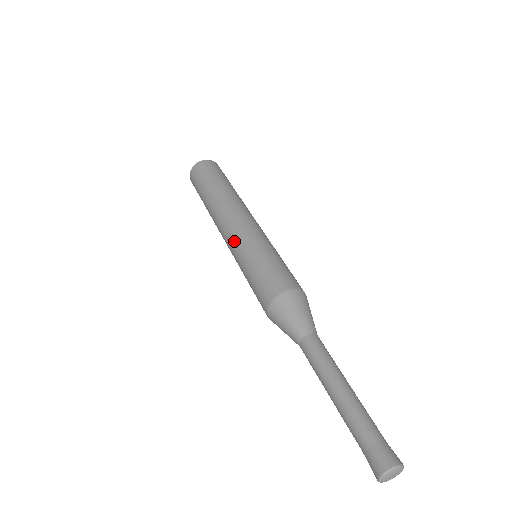
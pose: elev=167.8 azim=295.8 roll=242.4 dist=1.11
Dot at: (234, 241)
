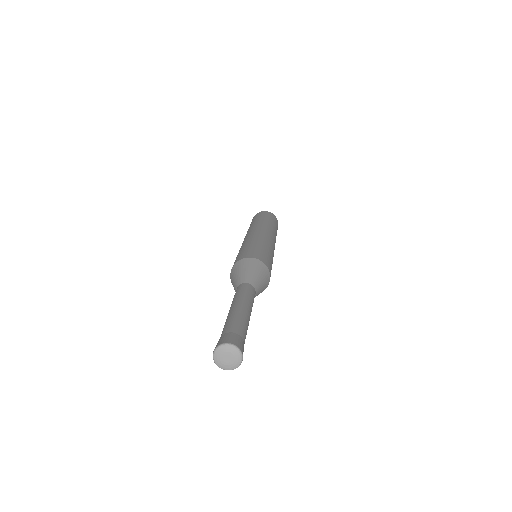
Dot at: occluded
